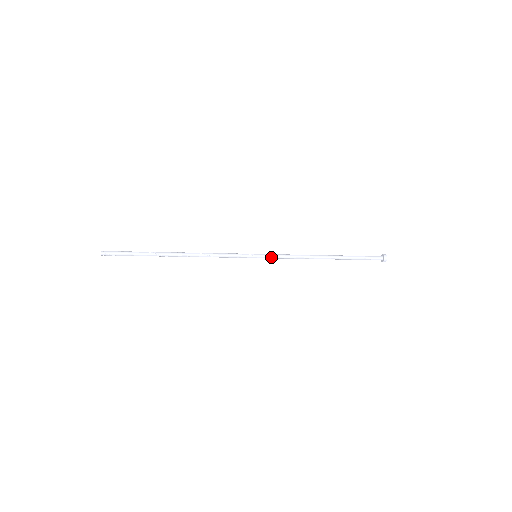
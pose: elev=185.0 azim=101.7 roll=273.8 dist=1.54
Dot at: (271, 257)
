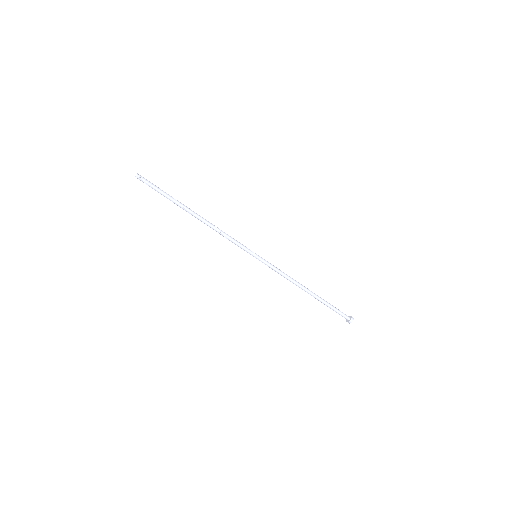
Dot at: (267, 264)
